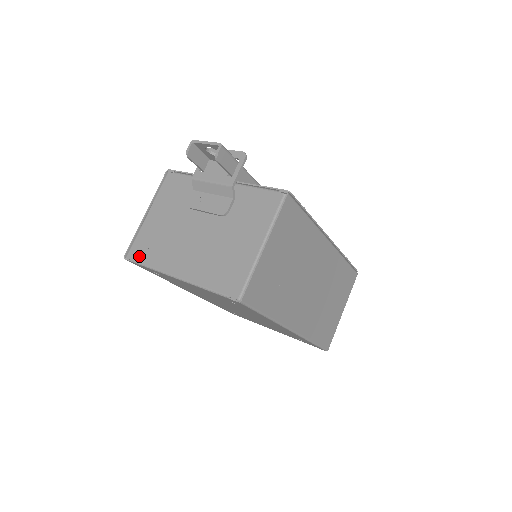
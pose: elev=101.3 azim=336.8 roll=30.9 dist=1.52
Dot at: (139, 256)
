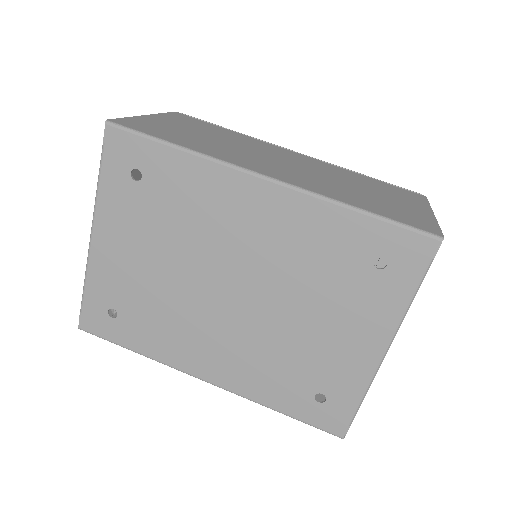
Dot at: occluded
